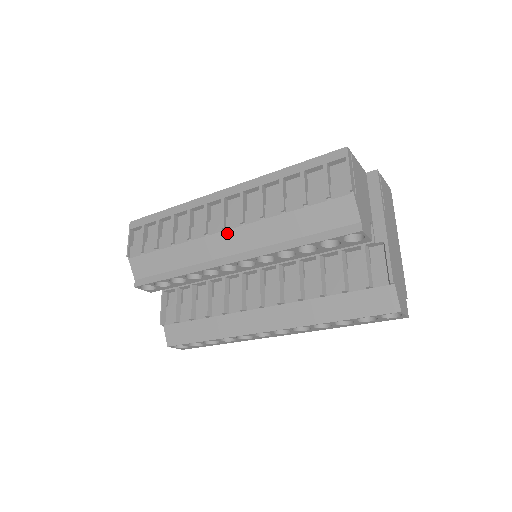
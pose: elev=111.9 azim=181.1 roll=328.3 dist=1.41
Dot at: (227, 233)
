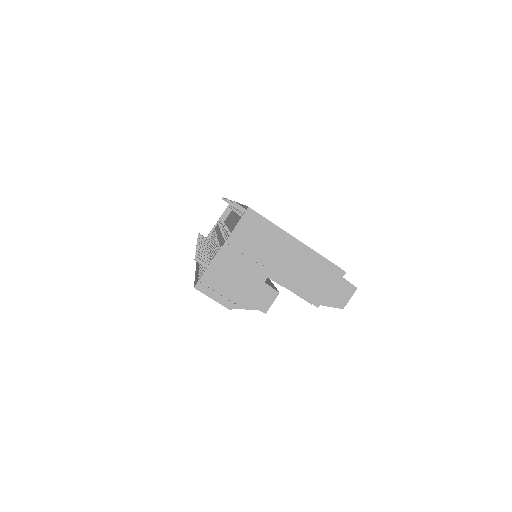
Dot at: occluded
